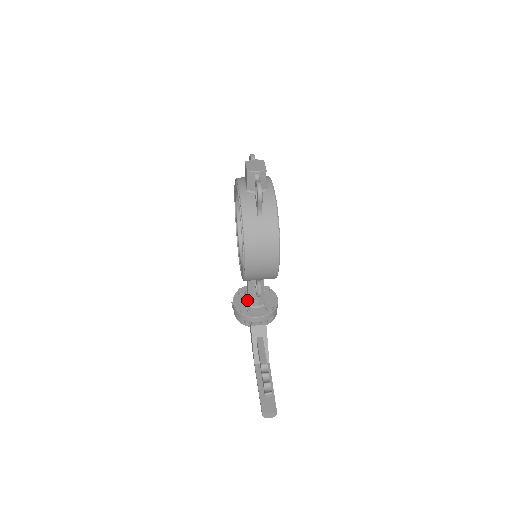
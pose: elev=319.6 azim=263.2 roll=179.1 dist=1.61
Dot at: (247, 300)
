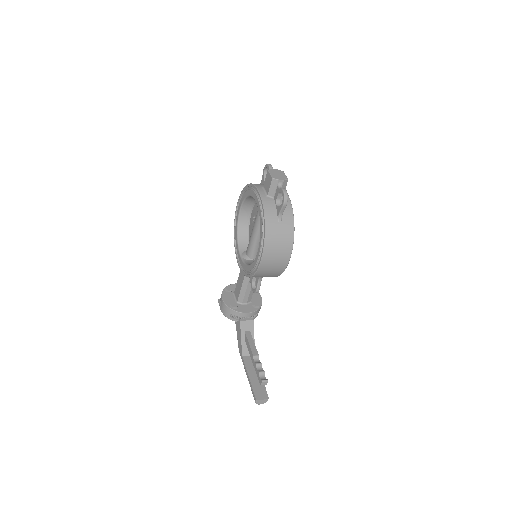
Dot at: (235, 297)
